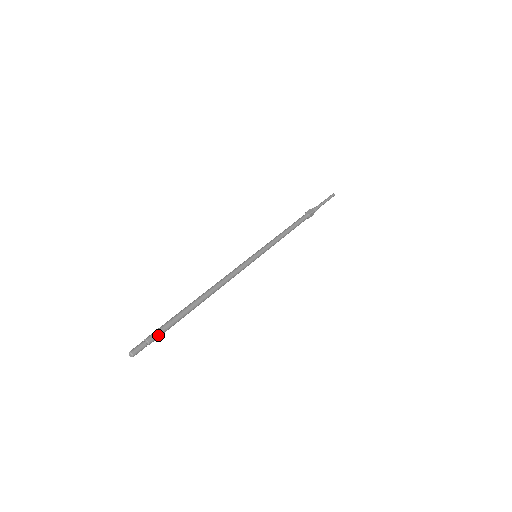
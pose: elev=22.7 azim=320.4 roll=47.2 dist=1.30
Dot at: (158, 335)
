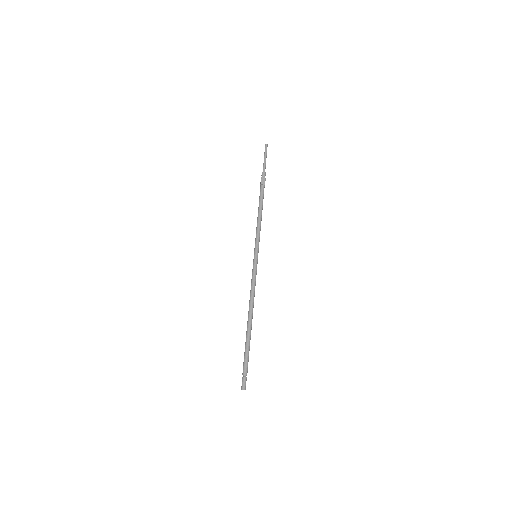
Dot at: occluded
